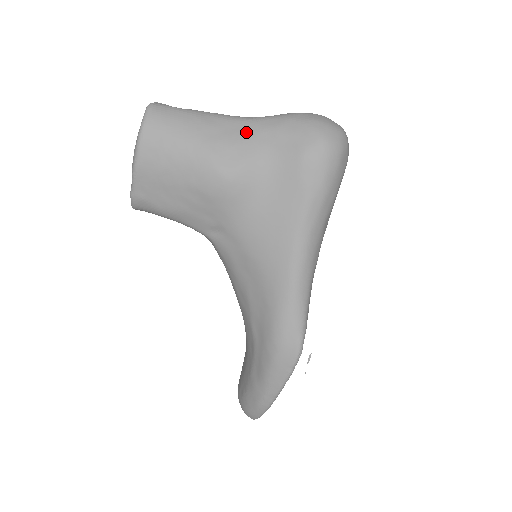
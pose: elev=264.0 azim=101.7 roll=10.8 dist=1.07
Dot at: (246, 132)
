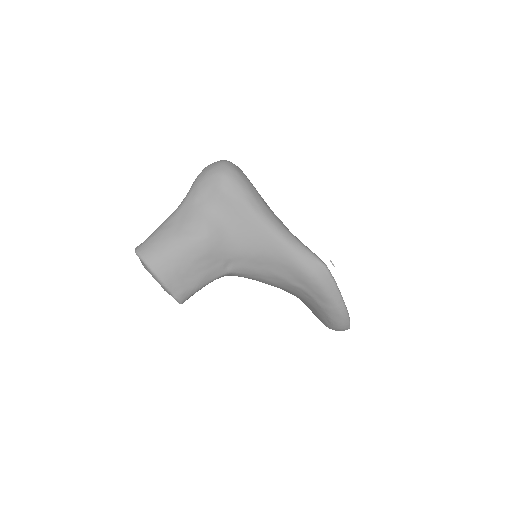
Dot at: (188, 211)
